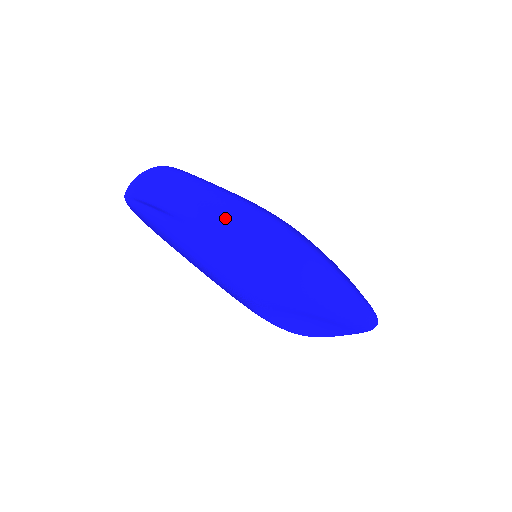
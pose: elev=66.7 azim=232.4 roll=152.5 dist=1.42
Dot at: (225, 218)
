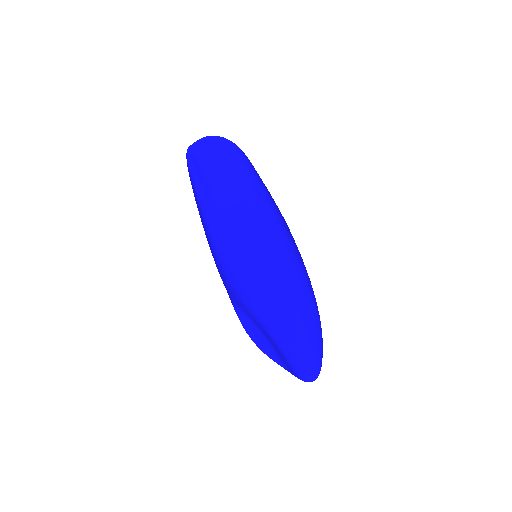
Dot at: (238, 208)
